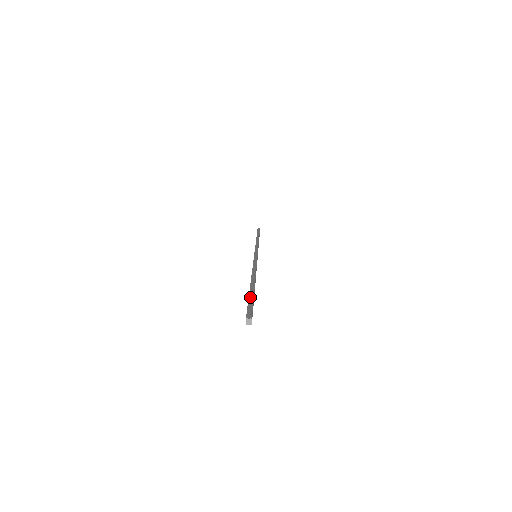
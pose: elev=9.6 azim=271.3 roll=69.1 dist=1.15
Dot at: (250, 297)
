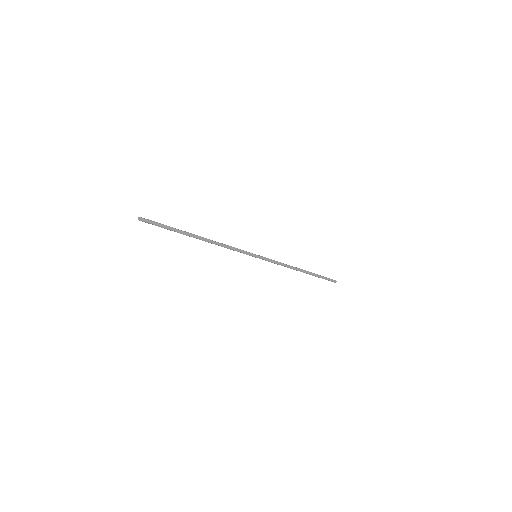
Dot at: (169, 226)
